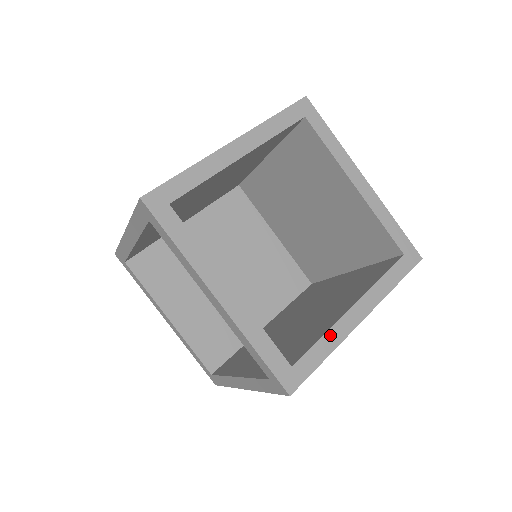
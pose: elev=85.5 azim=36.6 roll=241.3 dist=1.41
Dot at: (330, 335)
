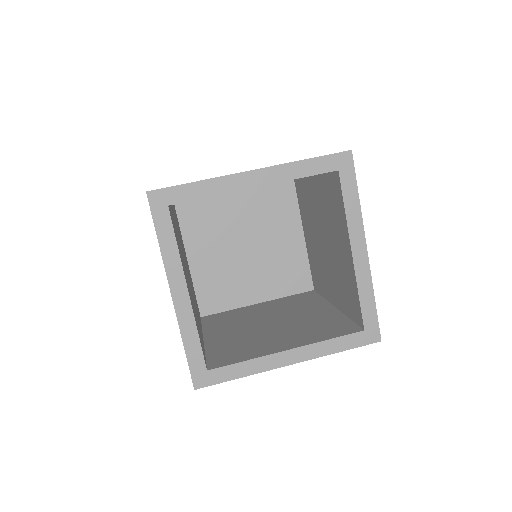
Dot at: (253, 363)
